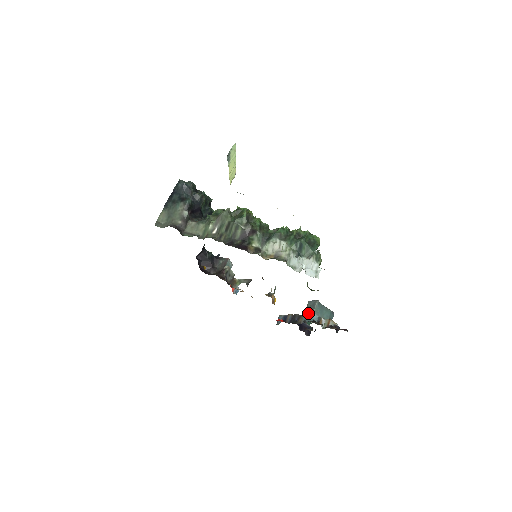
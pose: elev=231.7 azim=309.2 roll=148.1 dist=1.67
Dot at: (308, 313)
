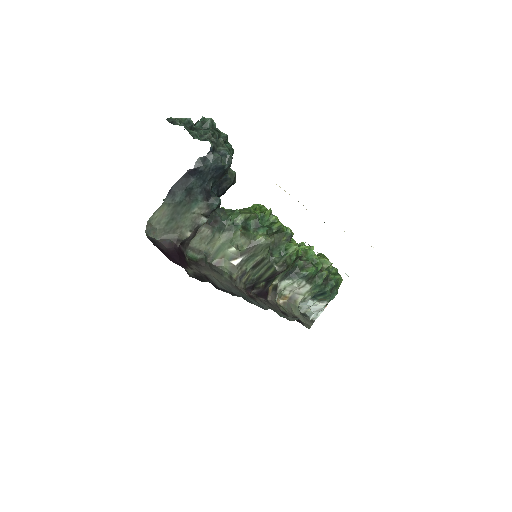
Dot at: occluded
